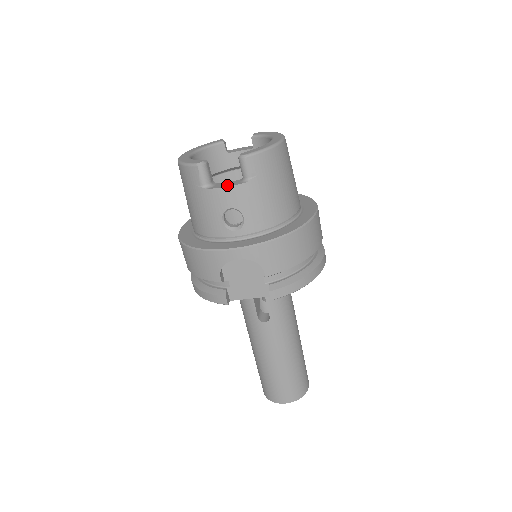
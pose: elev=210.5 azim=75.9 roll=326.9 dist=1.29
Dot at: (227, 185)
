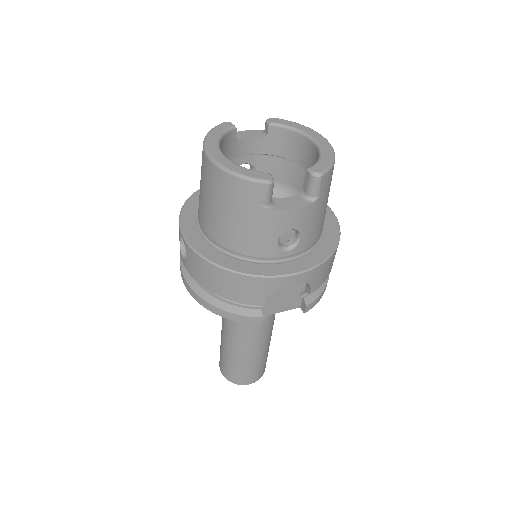
Dot at: (294, 205)
